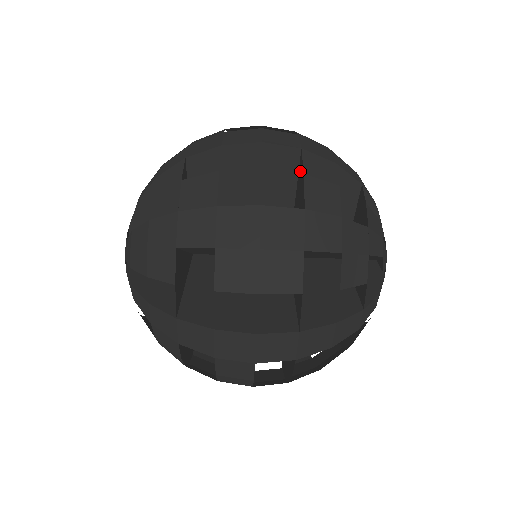
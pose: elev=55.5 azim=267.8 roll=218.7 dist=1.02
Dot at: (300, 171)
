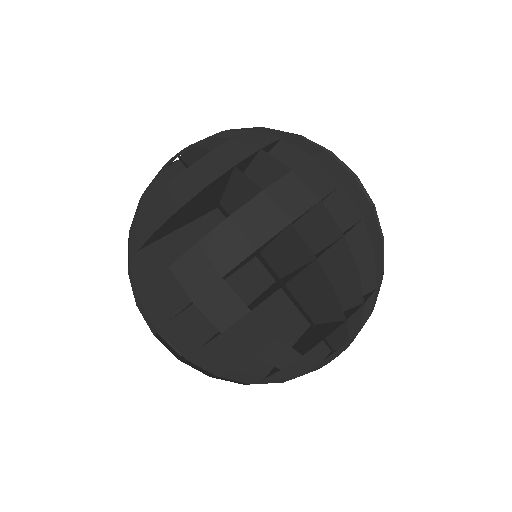
Dot at: occluded
